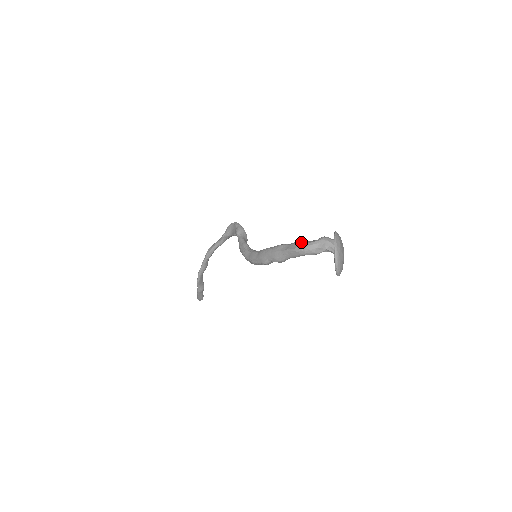
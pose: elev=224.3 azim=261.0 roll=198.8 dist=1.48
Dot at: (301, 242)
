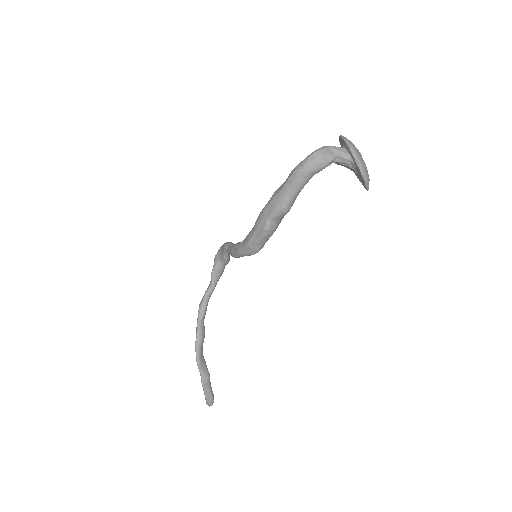
Dot at: (300, 162)
